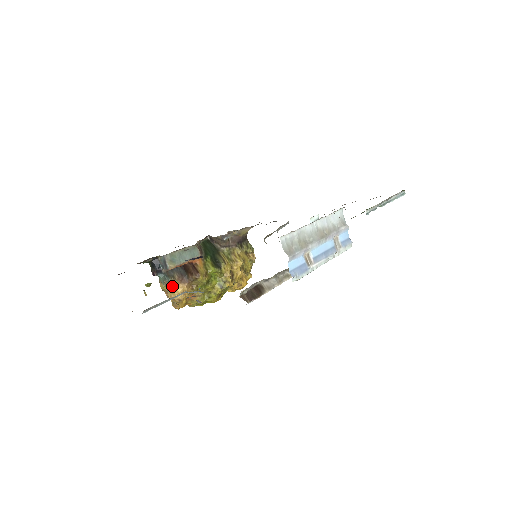
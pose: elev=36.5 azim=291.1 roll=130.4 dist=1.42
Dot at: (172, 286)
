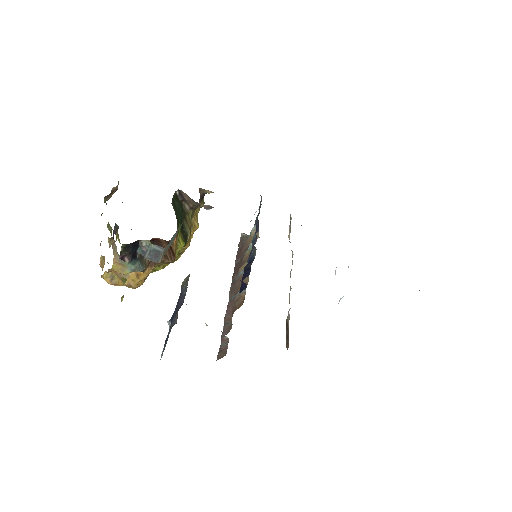
Dot at: occluded
